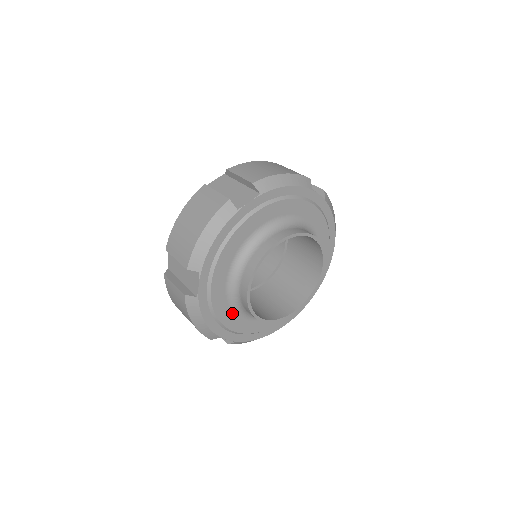
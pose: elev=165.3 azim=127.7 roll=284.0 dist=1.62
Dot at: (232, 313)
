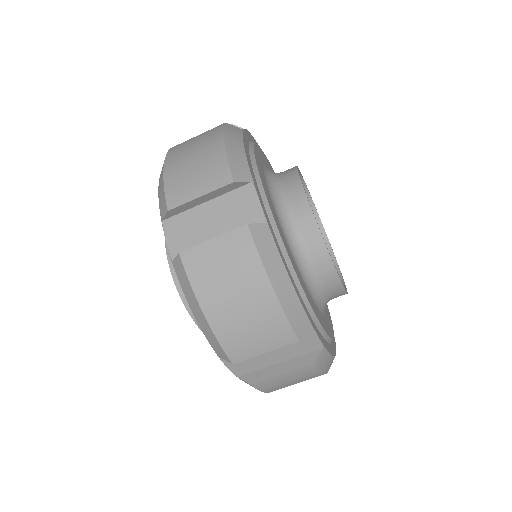
Dot at: occluded
